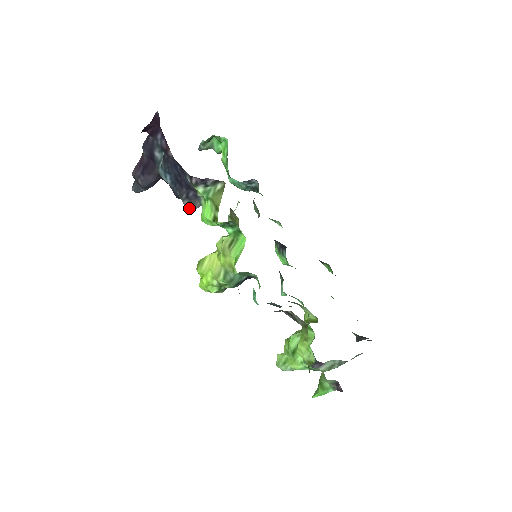
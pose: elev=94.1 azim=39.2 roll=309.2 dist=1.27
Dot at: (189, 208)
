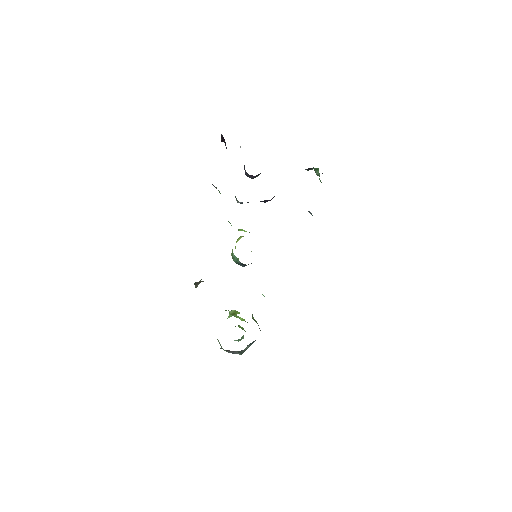
Dot at: (237, 200)
